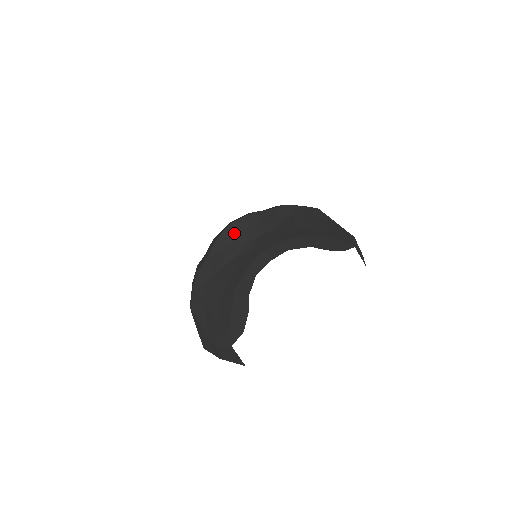
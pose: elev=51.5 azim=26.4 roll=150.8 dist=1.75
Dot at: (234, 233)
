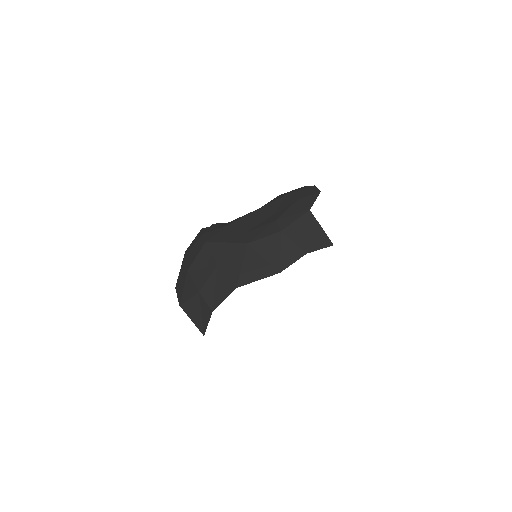
Dot at: occluded
